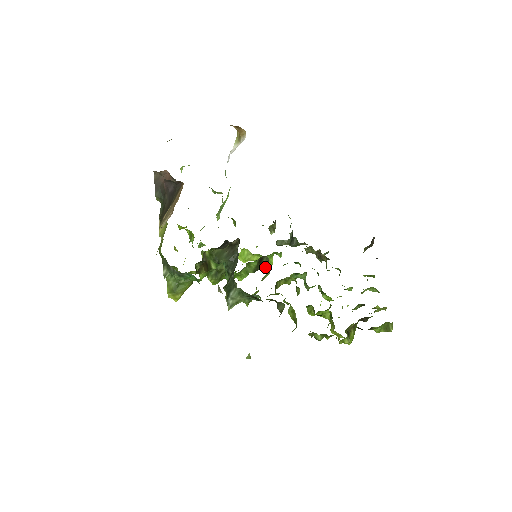
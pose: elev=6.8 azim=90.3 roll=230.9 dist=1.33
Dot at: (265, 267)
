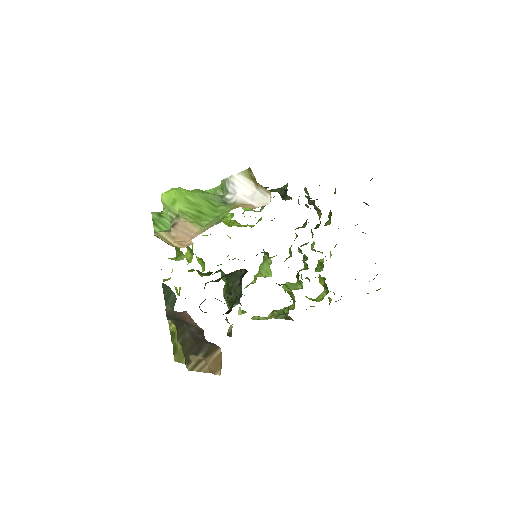
Dot at: (253, 226)
